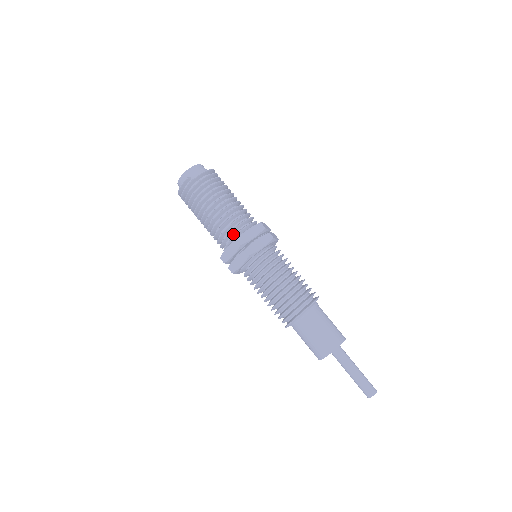
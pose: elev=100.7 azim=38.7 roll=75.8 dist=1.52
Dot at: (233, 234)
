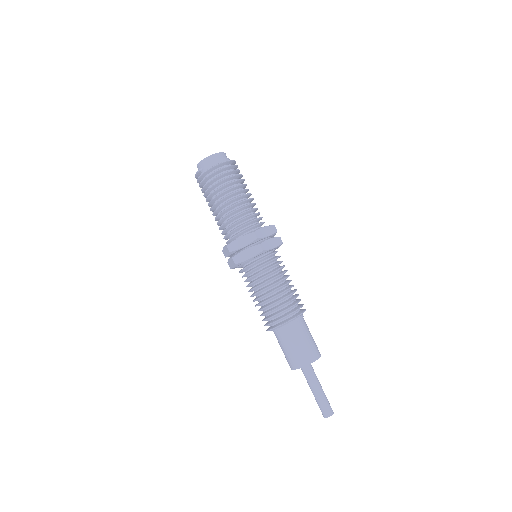
Dot at: (232, 235)
